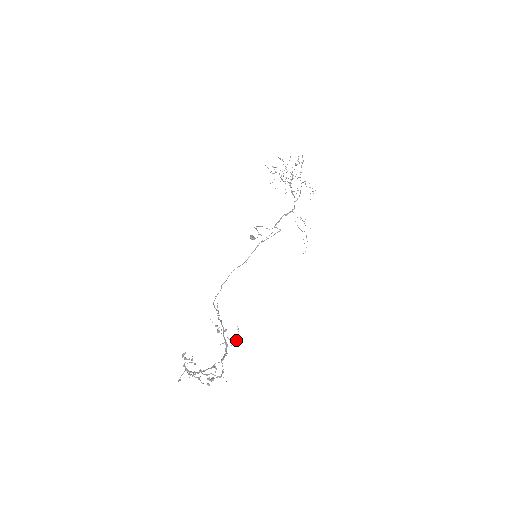
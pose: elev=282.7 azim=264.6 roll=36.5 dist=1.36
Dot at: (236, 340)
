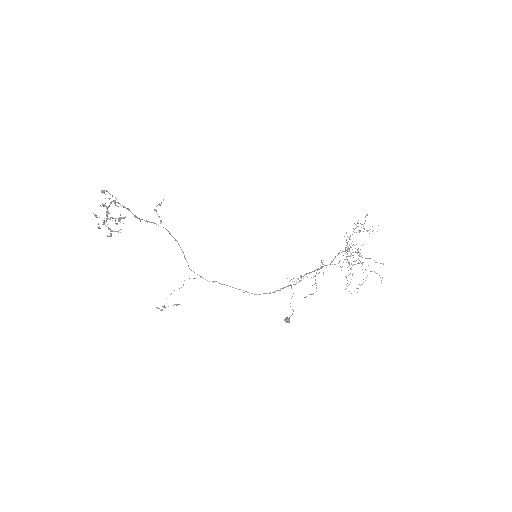
Dot at: occluded
